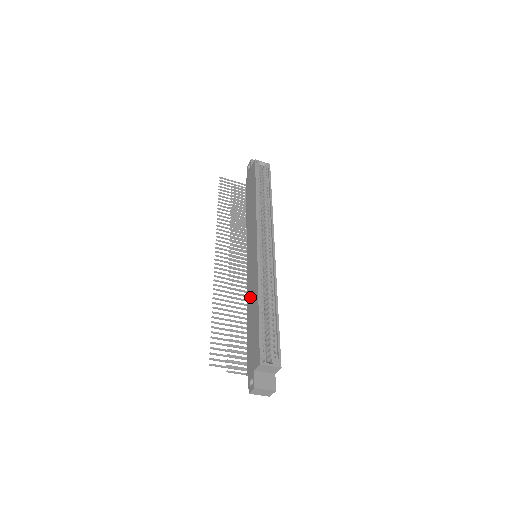
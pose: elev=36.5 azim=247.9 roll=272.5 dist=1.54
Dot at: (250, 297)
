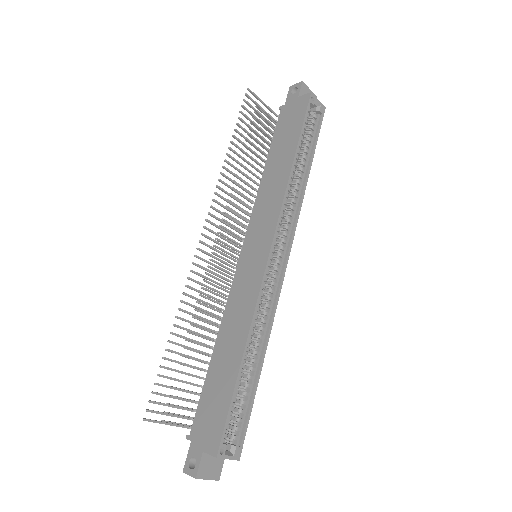
Dot at: (229, 326)
